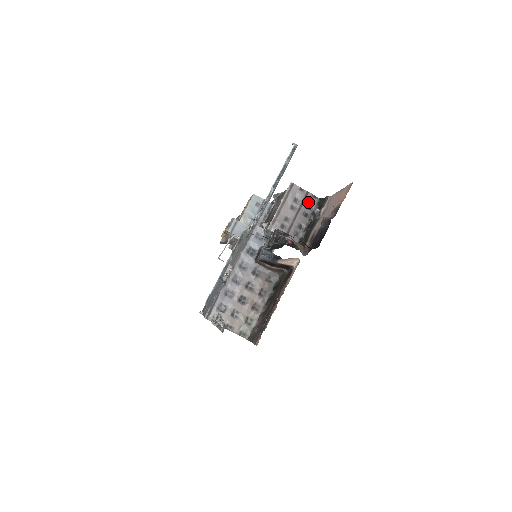
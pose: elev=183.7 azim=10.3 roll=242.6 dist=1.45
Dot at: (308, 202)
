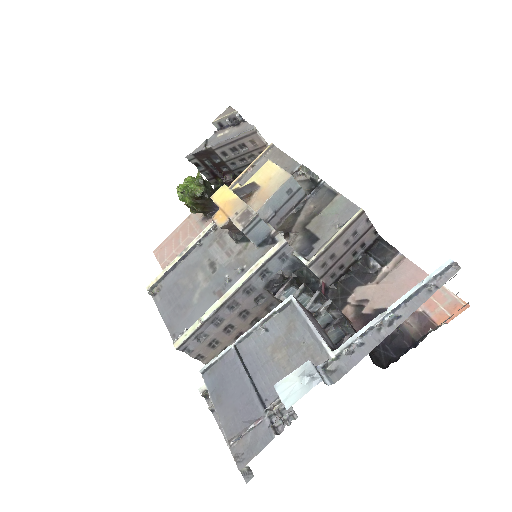
Dot at: (365, 238)
